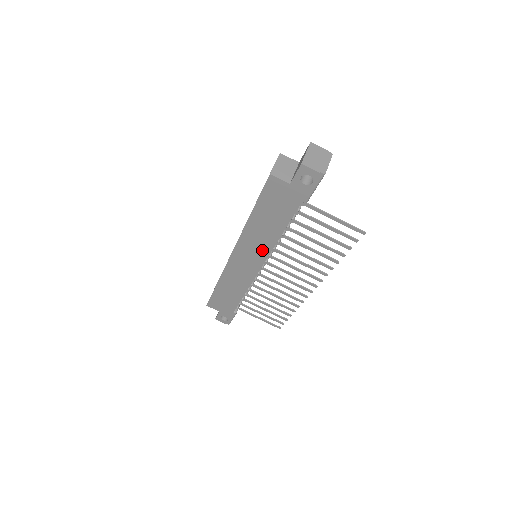
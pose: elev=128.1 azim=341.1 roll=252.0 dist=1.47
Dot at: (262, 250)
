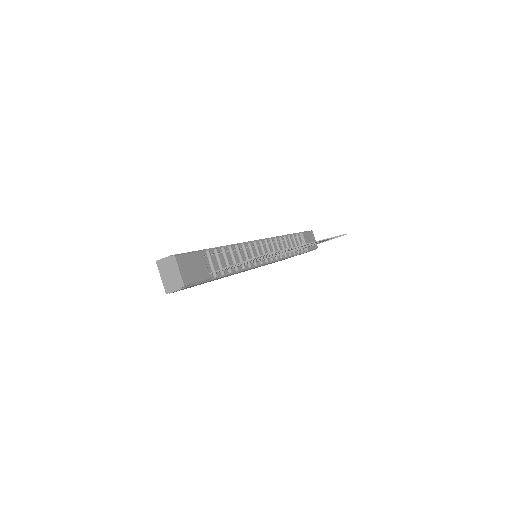
Dot at: occluded
